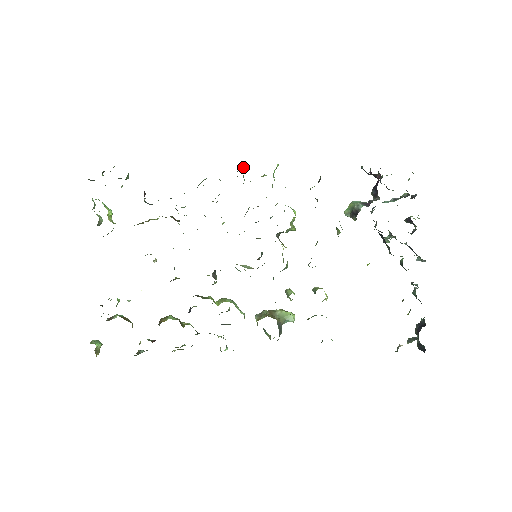
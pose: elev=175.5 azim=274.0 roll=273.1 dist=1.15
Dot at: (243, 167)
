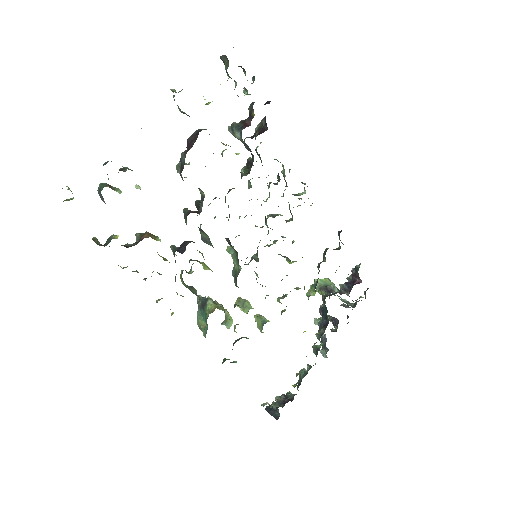
Dot at: occluded
